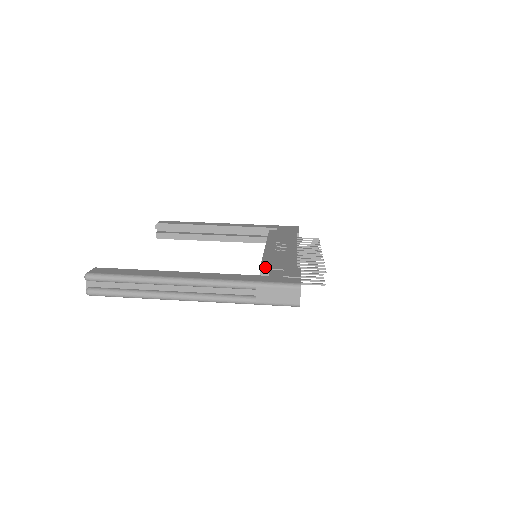
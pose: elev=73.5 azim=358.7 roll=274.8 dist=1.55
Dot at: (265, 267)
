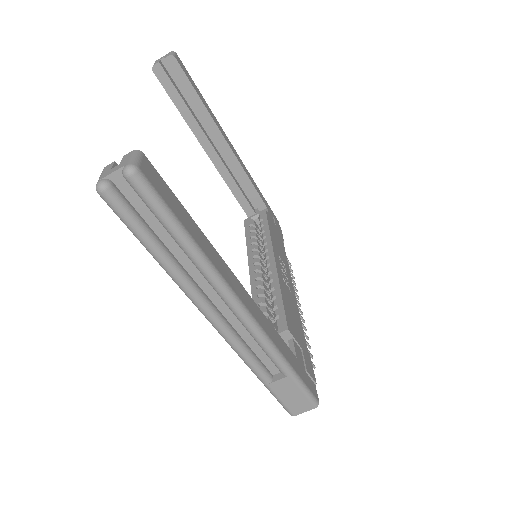
Dot at: (291, 329)
